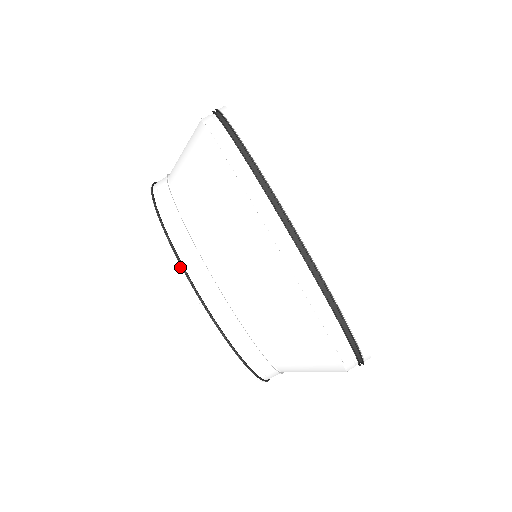
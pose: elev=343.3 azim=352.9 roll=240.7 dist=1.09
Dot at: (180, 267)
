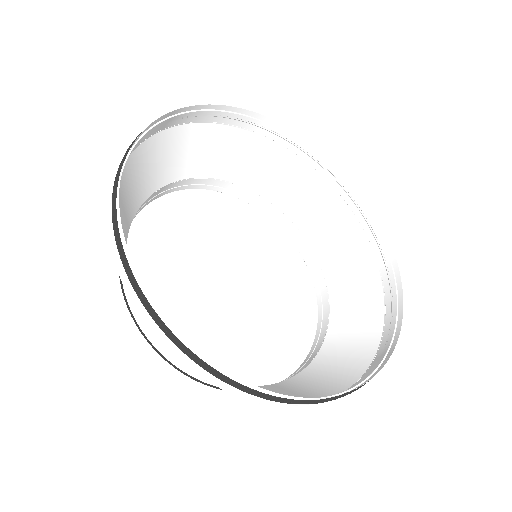
Dot at: occluded
